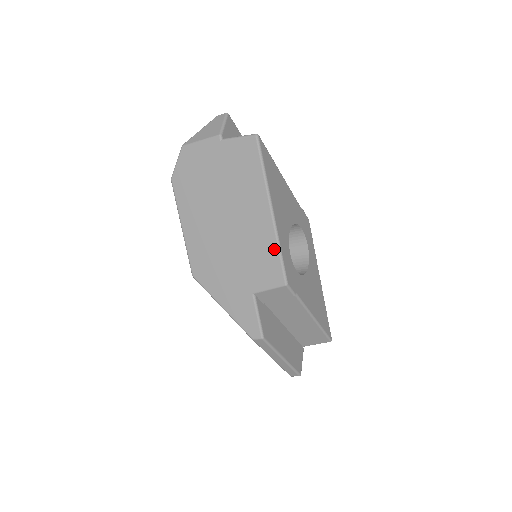
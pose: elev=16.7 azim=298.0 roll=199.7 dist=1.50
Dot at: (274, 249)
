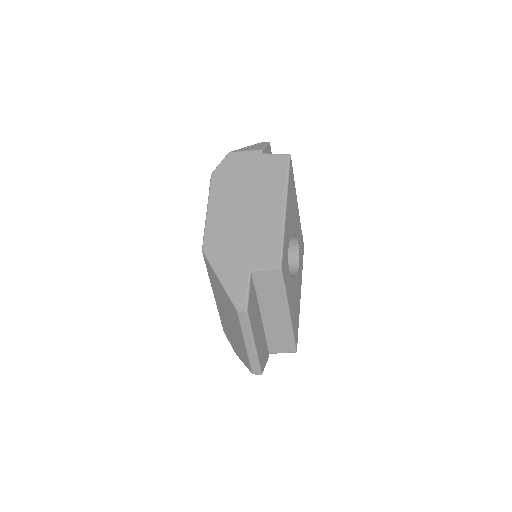
Dot at: (279, 238)
